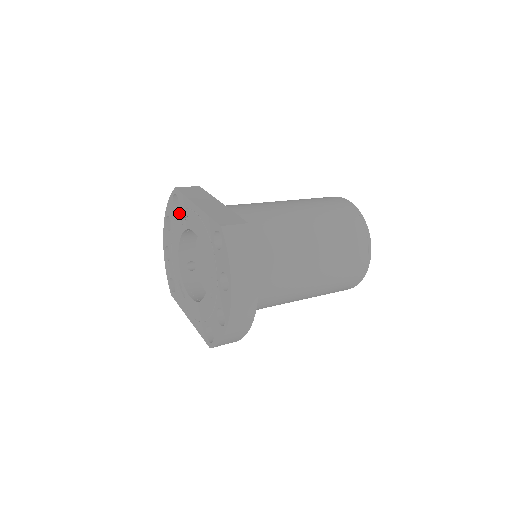
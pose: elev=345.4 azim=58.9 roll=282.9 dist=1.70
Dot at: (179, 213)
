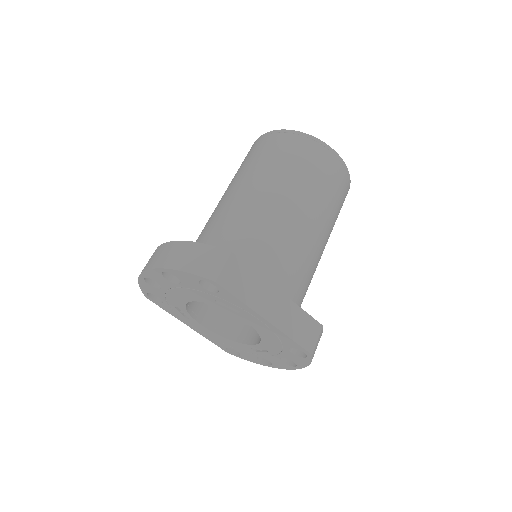
Dot at: (214, 296)
